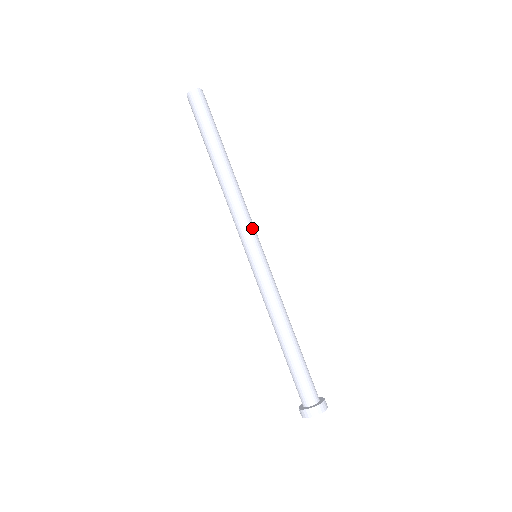
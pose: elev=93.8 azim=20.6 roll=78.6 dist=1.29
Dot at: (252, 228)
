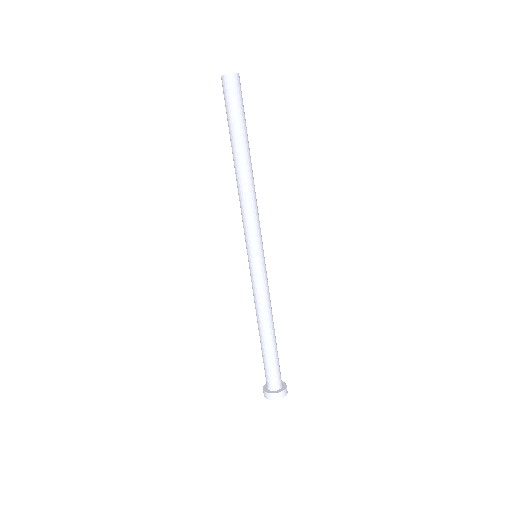
Dot at: (260, 231)
